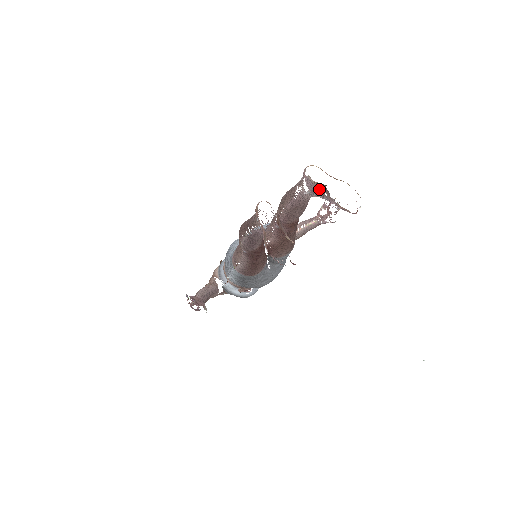
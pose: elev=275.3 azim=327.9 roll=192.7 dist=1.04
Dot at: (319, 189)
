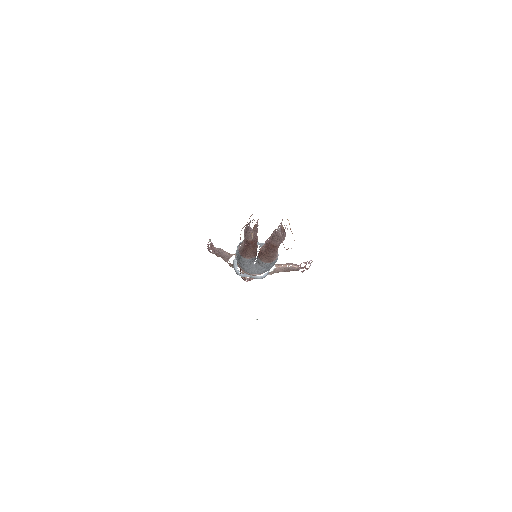
Dot at: (282, 229)
